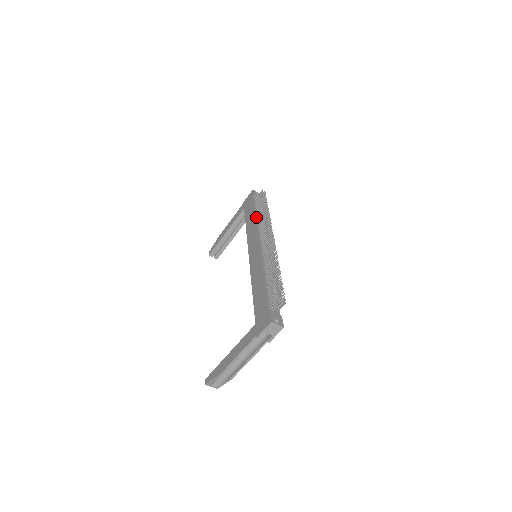
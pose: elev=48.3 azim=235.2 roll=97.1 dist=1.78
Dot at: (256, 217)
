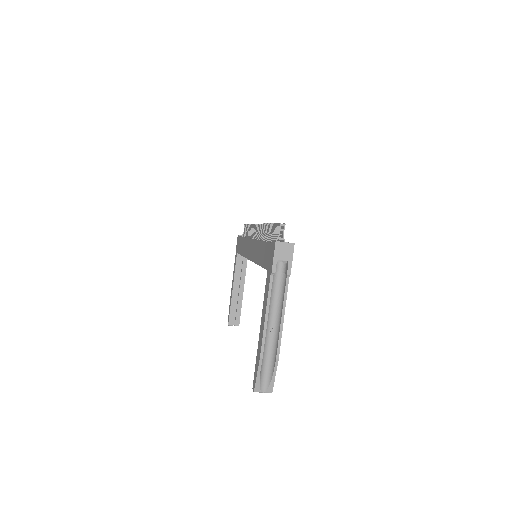
Dot at: (245, 237)
